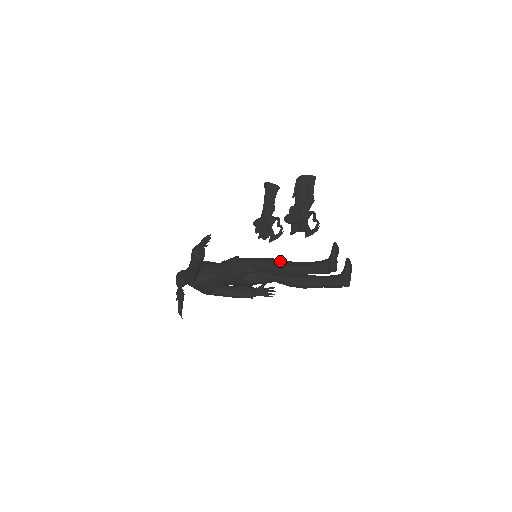
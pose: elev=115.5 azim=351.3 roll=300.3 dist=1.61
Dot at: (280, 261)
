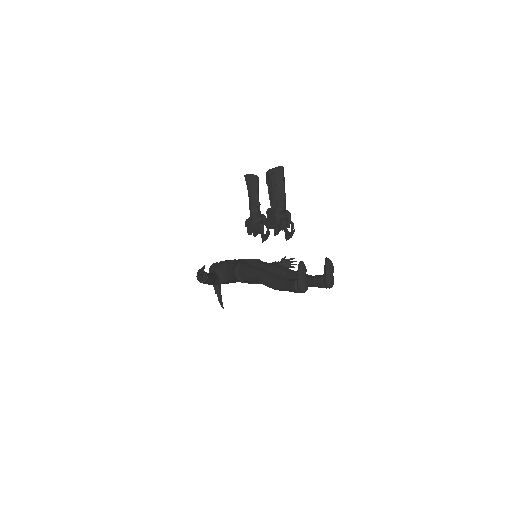
Dot at: (265, 276)
